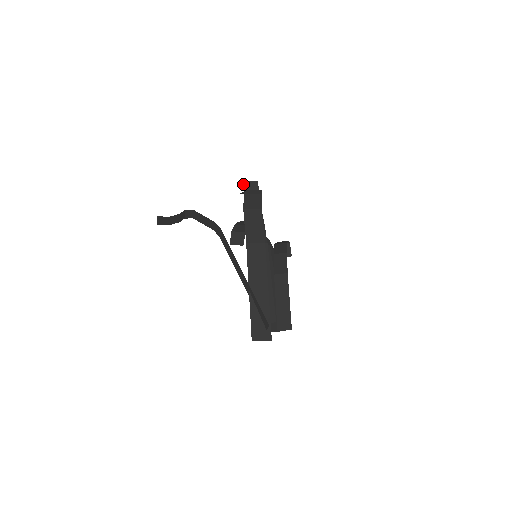
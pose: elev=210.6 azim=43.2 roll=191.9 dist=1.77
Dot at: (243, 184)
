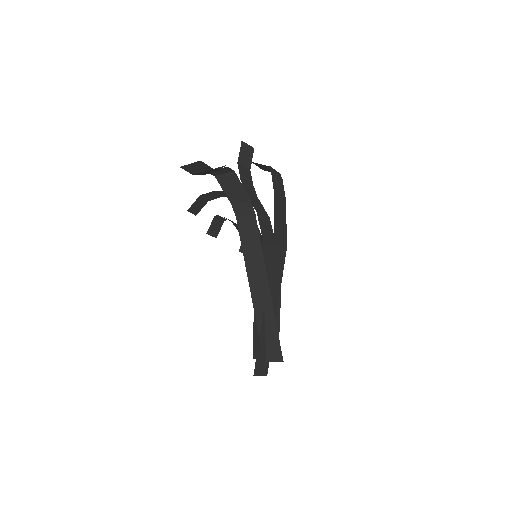
Dot at: (241, 144)
